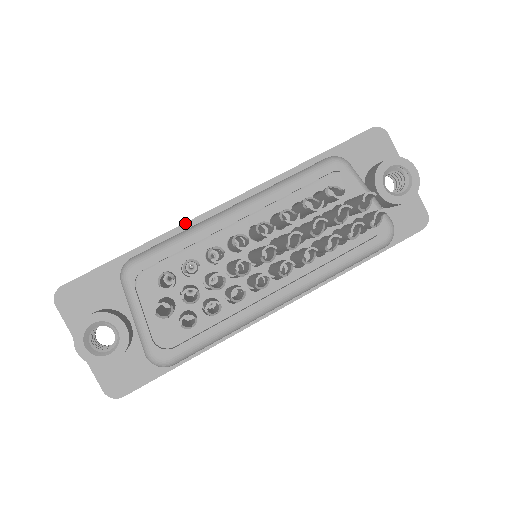
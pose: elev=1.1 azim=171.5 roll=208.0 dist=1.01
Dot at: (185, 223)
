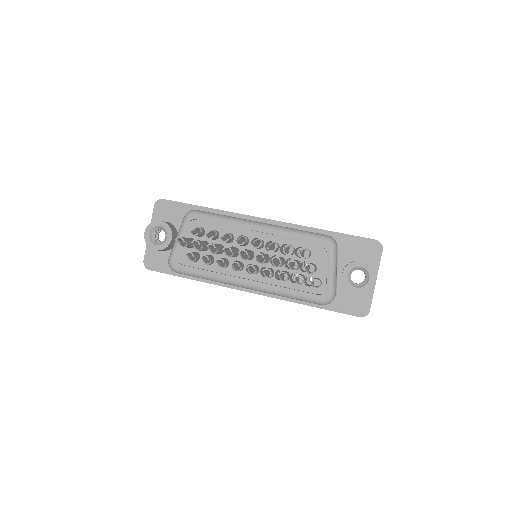
Dot at: (238, 213)
